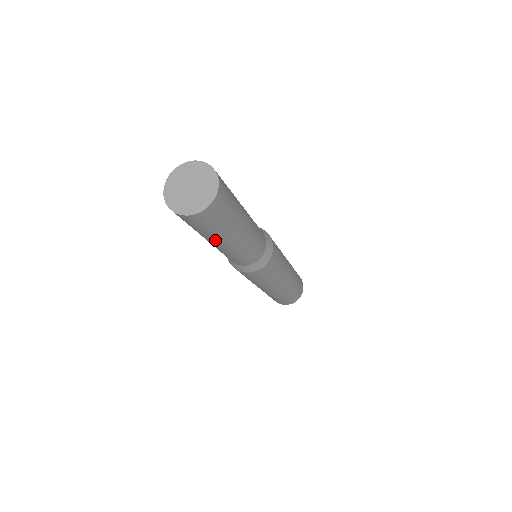
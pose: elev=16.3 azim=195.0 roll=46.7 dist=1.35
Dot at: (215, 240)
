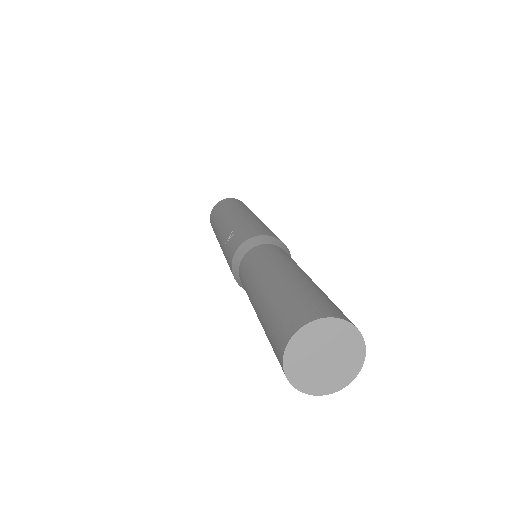
Dot at: occluded
